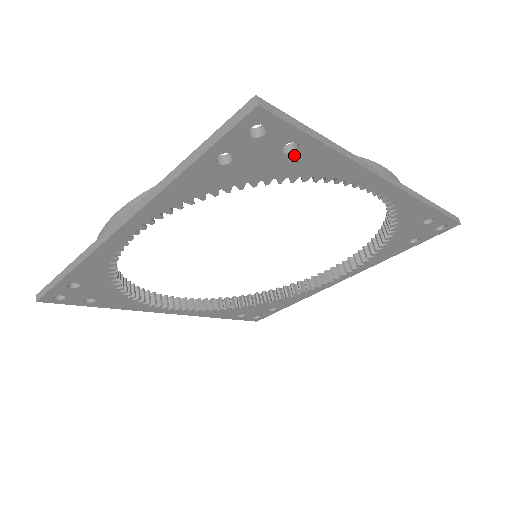
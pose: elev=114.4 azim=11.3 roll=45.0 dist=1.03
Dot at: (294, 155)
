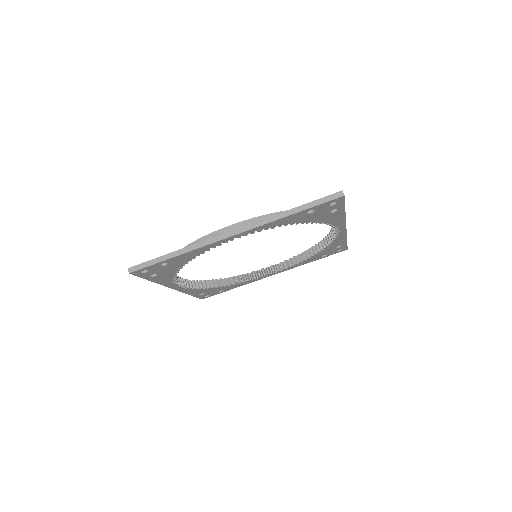
Dot at: (170, 263)
